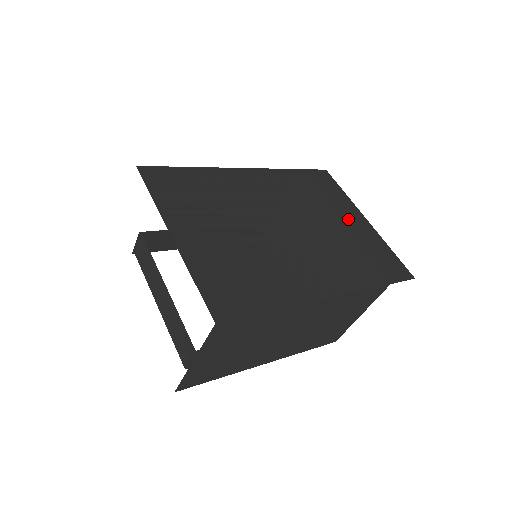
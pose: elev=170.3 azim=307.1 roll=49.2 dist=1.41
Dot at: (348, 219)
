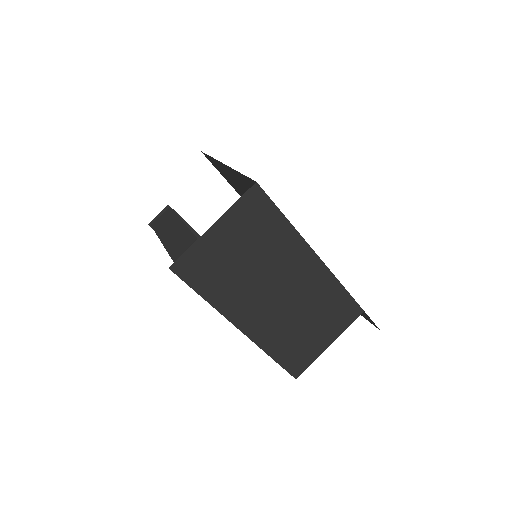
Dot at: occluded
